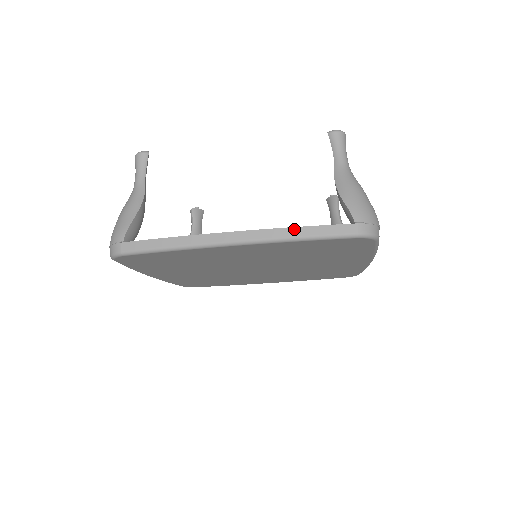
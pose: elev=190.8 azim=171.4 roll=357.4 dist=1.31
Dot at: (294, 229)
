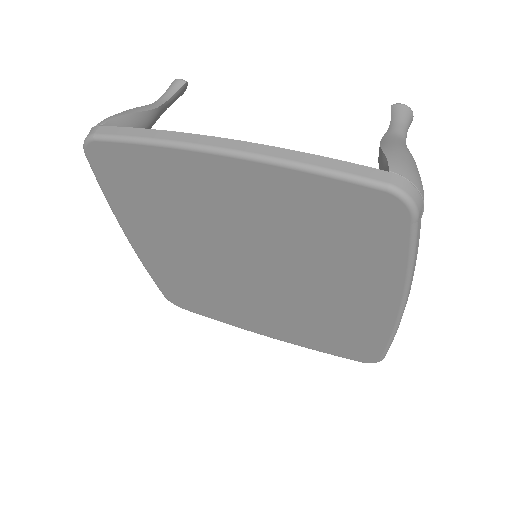
Dot at: (304, 154)
